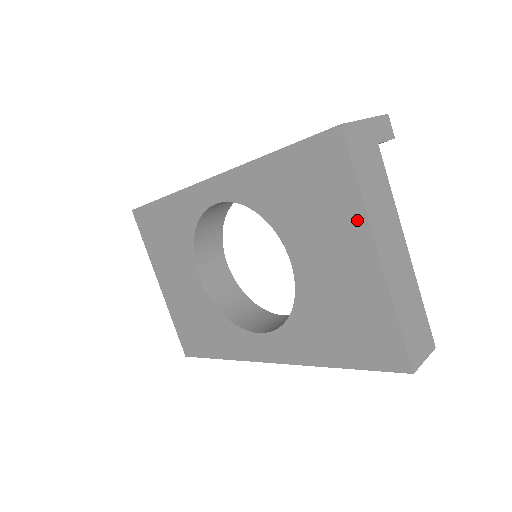
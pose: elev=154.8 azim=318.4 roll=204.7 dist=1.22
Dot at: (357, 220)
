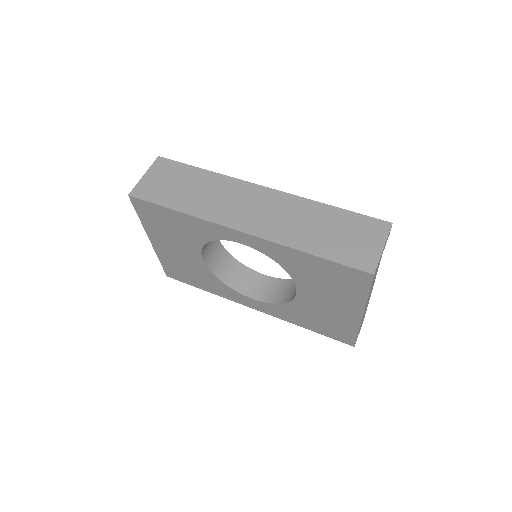
Dot at: (358, 303)
